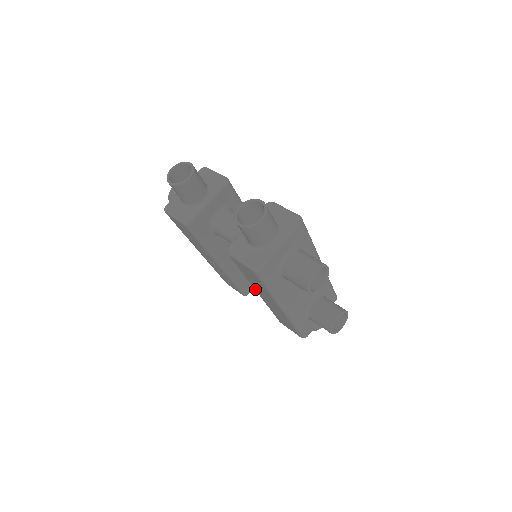
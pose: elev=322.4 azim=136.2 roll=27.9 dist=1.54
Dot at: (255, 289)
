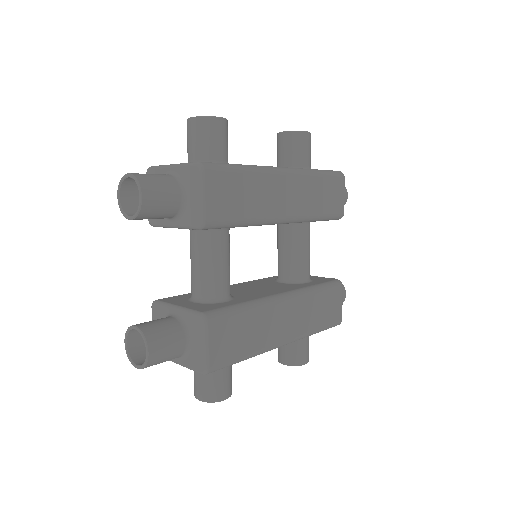
Dot at: occluded
